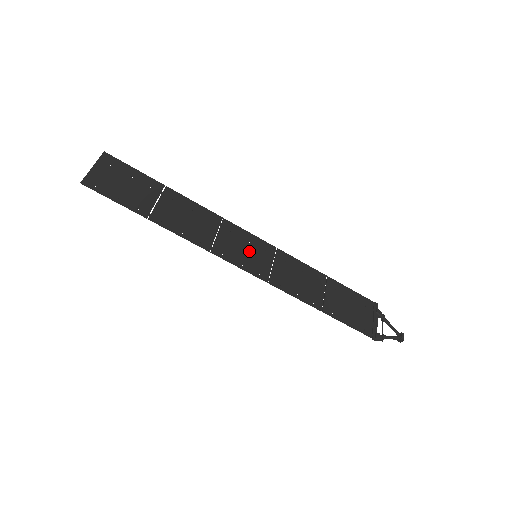
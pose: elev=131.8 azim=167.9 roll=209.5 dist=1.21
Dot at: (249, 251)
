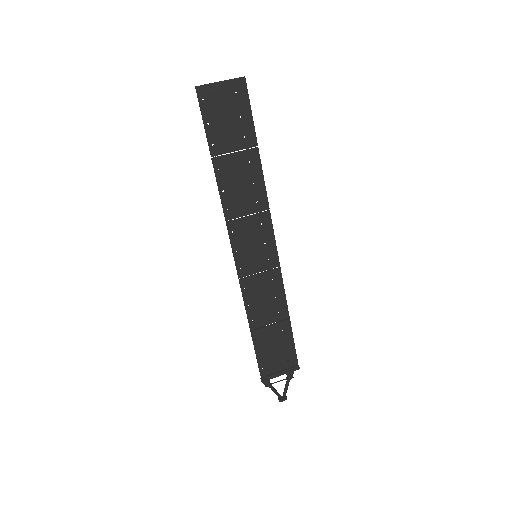
Dot at: (255, 248)
